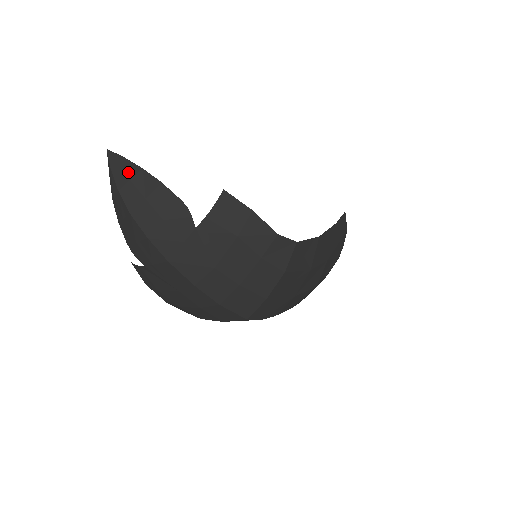
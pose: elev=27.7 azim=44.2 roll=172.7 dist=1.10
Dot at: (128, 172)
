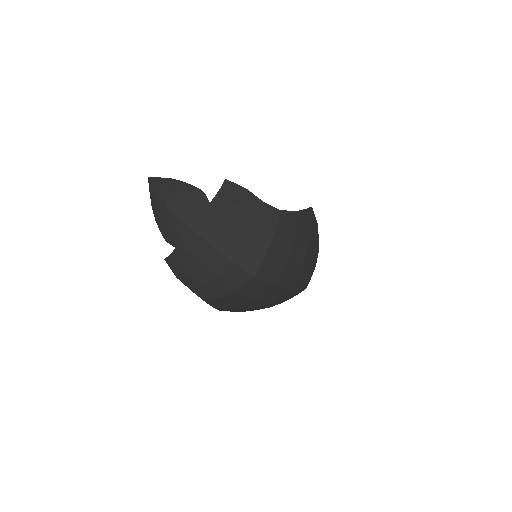
Dot at: (163, 182)
